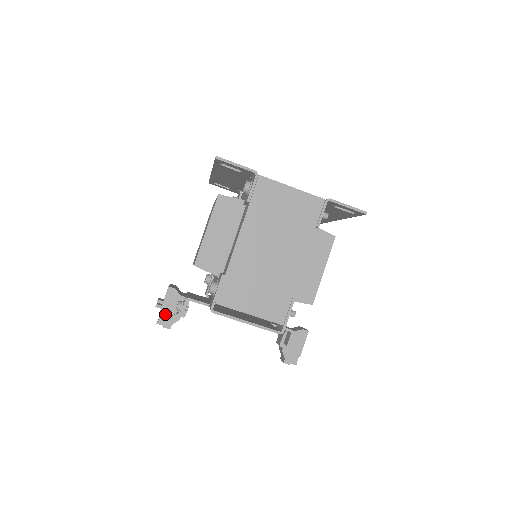
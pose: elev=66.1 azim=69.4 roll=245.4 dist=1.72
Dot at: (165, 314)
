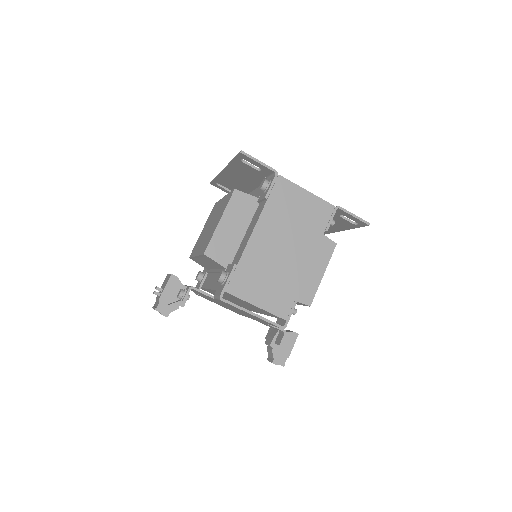
Dot at: (164, 301)
